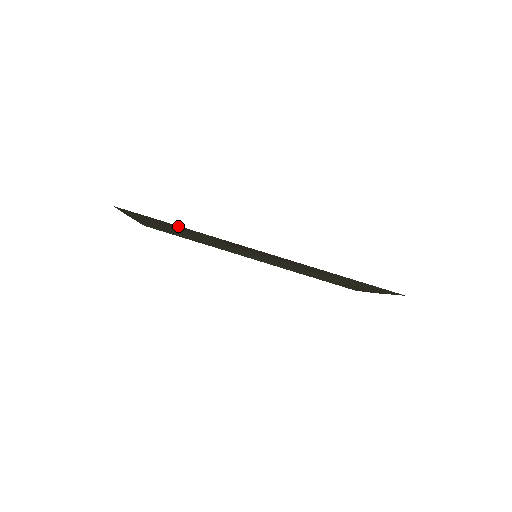
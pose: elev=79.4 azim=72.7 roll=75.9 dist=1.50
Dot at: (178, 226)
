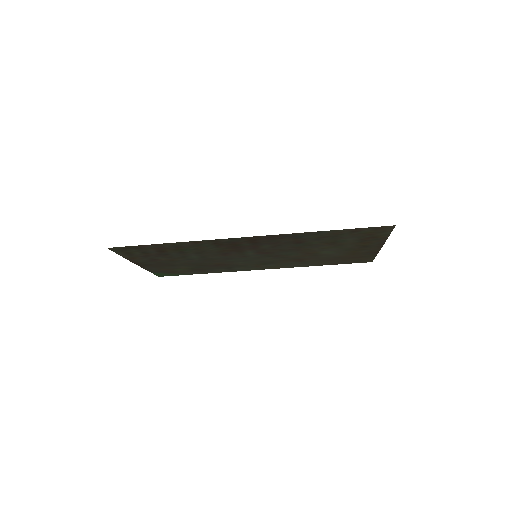
Dot at: (167, 244)
